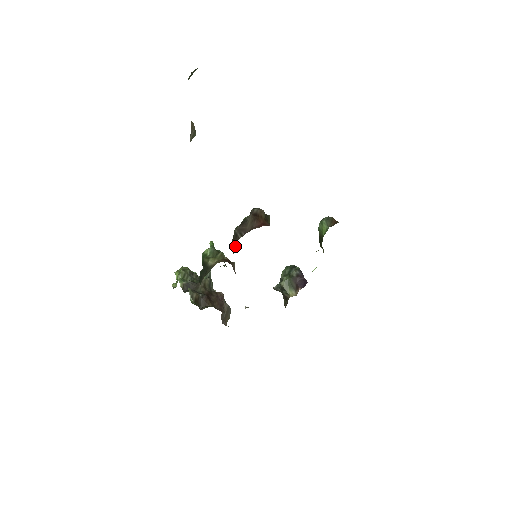
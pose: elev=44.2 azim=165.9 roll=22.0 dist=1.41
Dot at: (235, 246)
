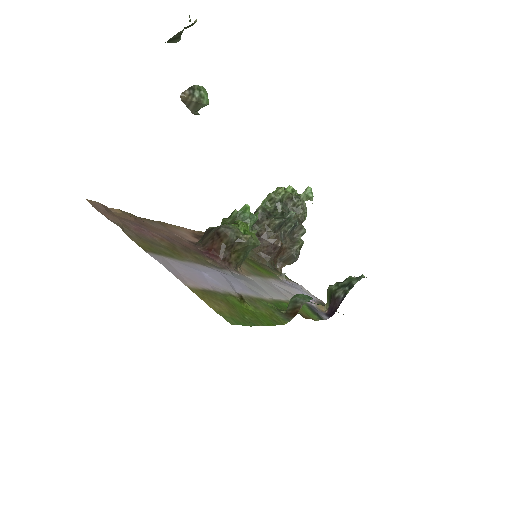
Dot at: occluded
